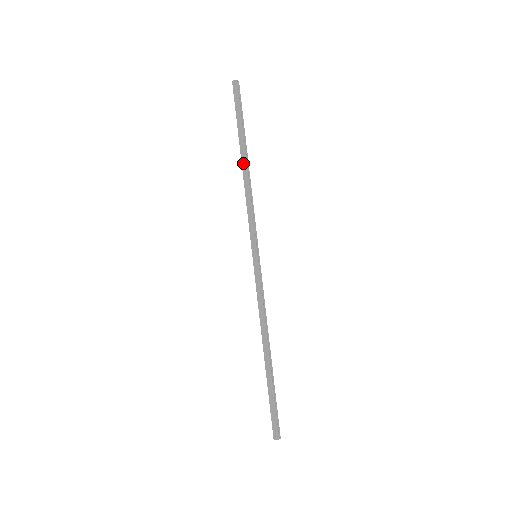
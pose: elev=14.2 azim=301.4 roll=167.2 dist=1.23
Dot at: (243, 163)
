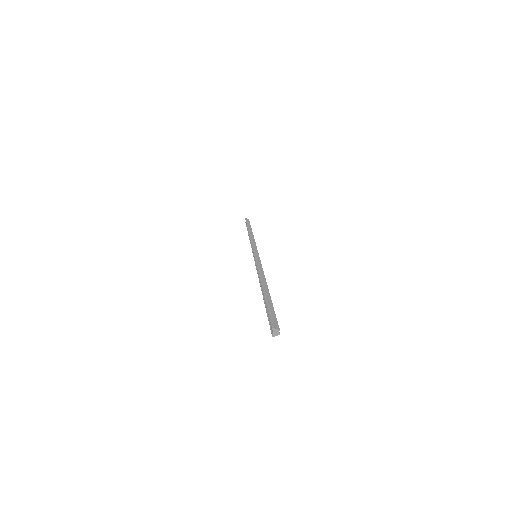
Dot at: occluded
